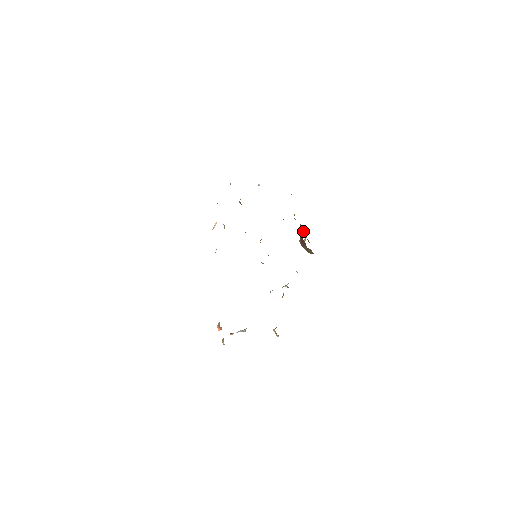
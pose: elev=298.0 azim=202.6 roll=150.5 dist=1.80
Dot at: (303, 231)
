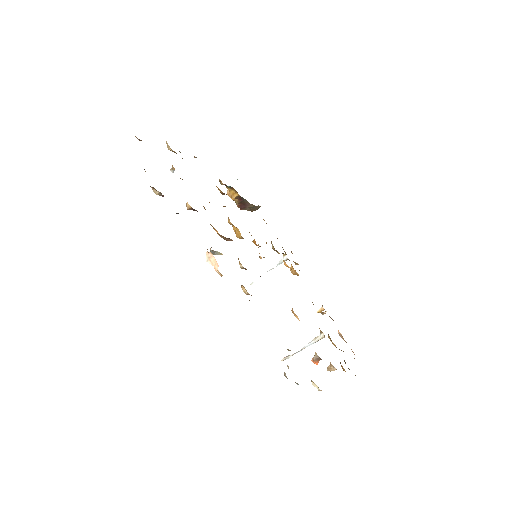
Dot at: occluded
